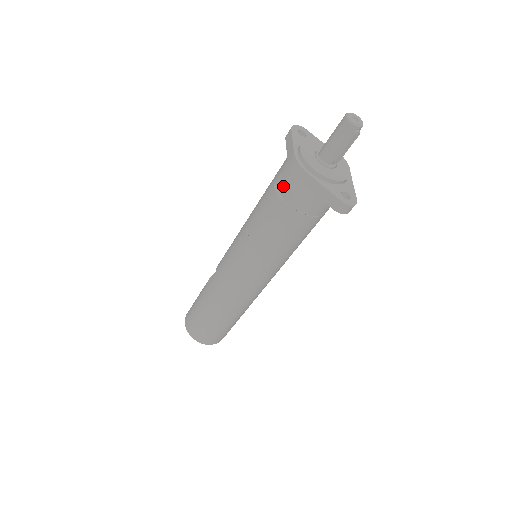
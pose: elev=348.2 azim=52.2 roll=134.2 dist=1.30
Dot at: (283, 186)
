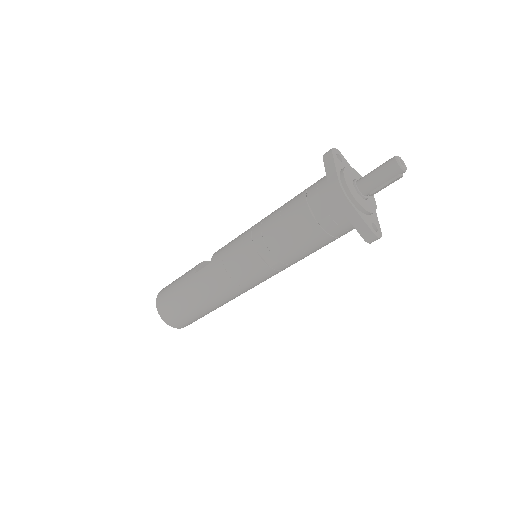
Dot at: (317, 205)
